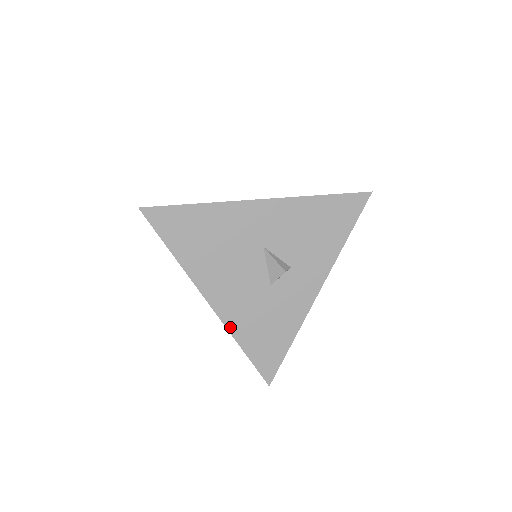
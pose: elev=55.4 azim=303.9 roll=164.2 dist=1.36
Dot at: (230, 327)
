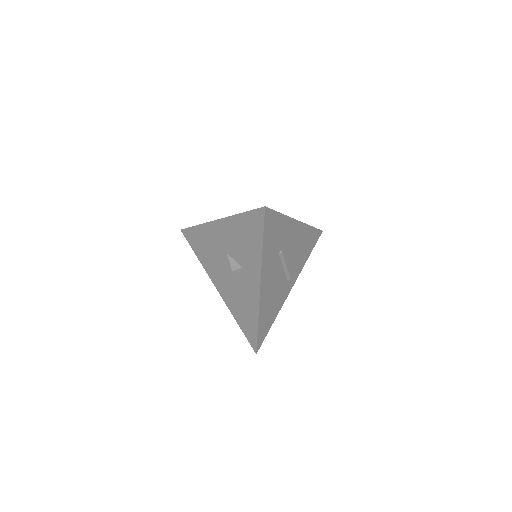
Dot at: (229, 306)
